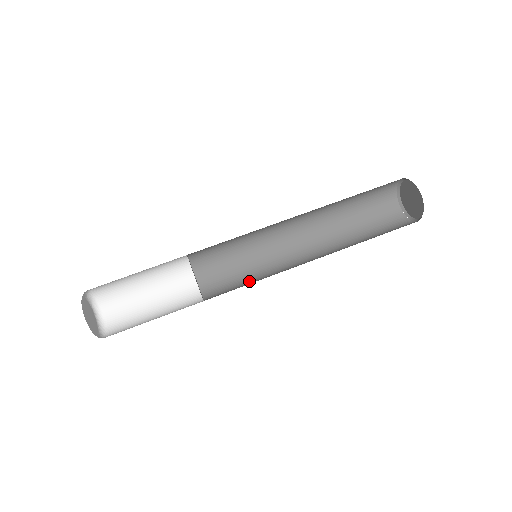
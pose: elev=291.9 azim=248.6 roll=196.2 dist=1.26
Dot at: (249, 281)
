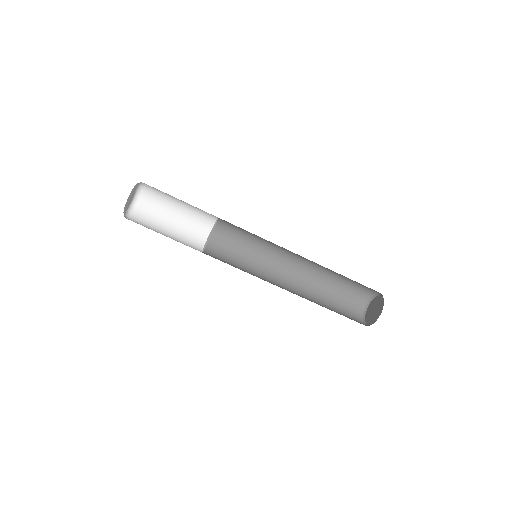
Dot at: (246, 246)
